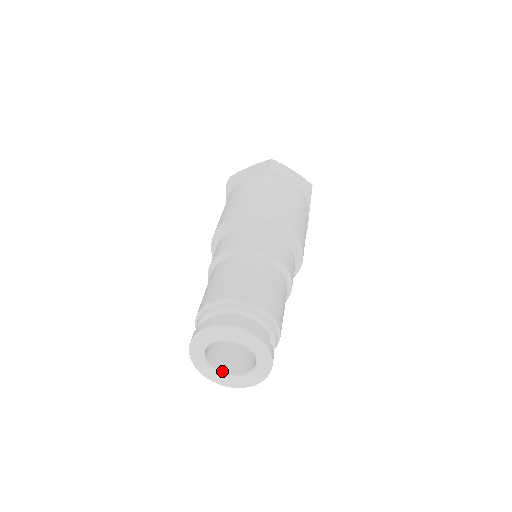
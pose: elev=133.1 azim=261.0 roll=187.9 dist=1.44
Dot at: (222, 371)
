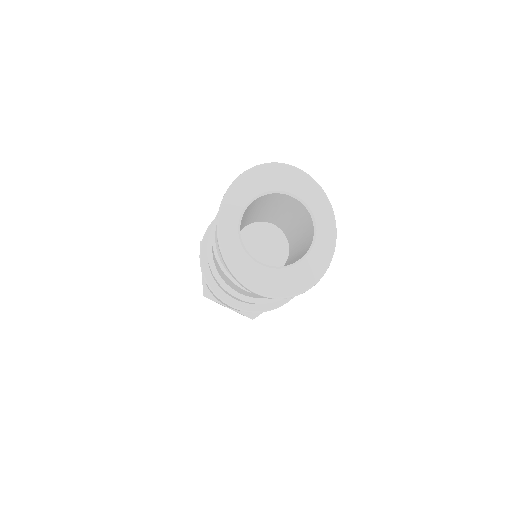
Dot at: (267, 265)
